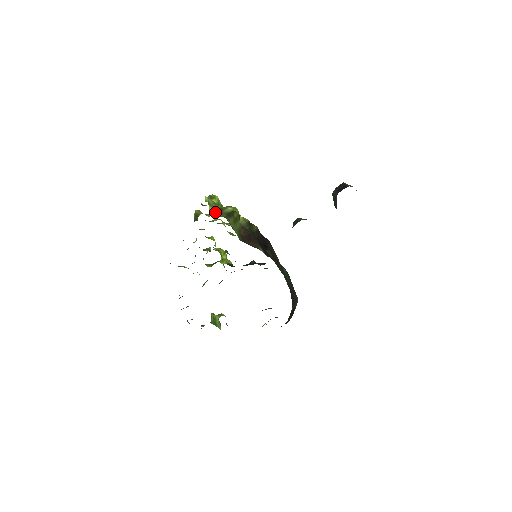
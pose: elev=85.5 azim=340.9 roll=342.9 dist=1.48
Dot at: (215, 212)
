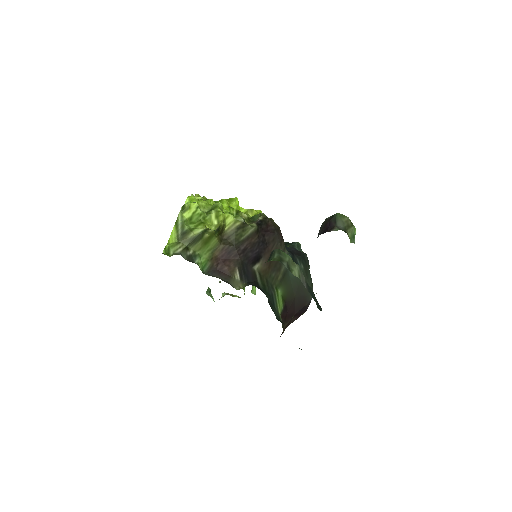
Dot at: (175, 240)
